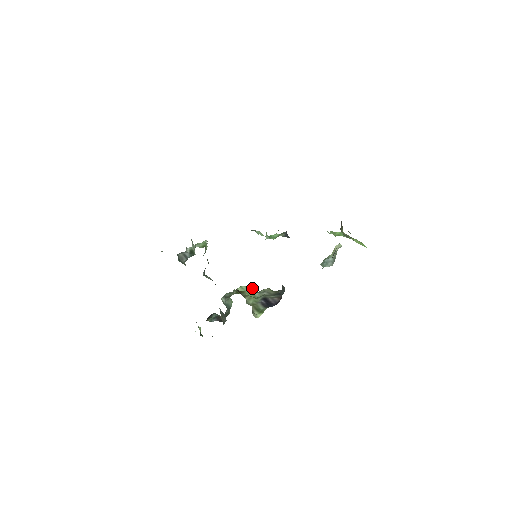
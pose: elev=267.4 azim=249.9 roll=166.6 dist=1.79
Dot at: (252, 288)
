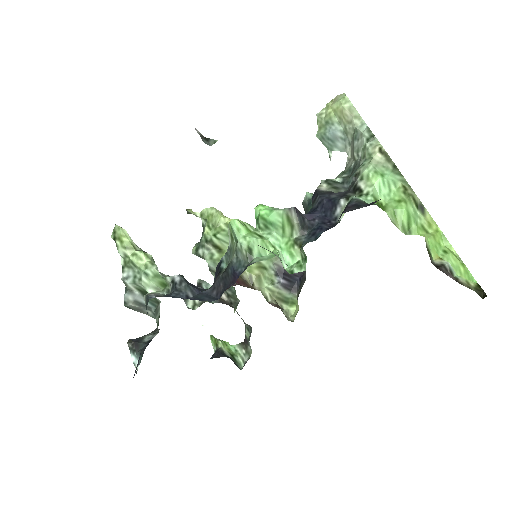
Dot at: occluded
